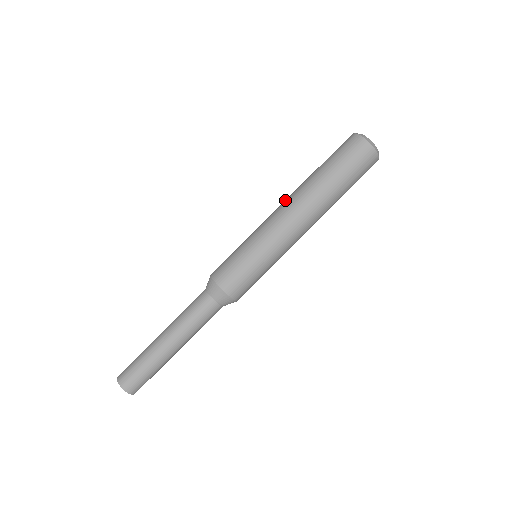
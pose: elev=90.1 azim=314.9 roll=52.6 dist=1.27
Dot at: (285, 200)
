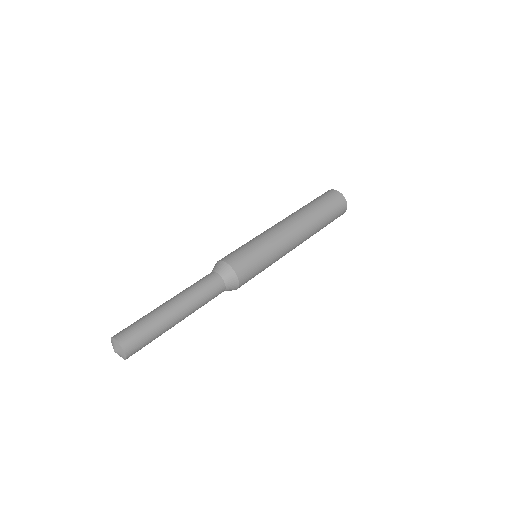
Dot at: occluded
